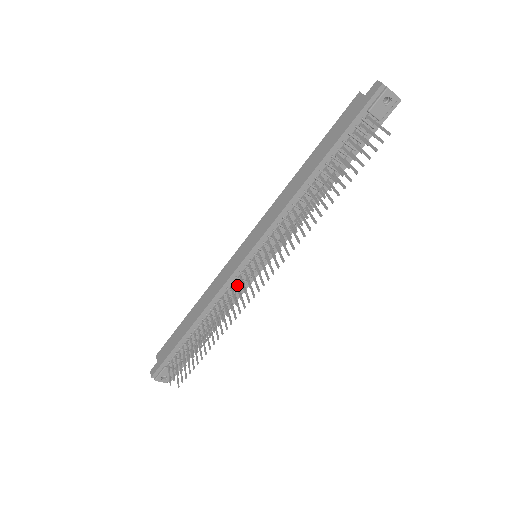
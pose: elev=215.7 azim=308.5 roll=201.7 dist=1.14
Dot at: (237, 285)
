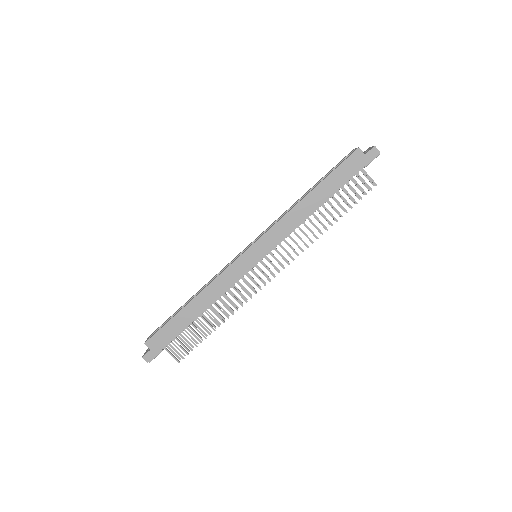
Dot at: (246, 282)
